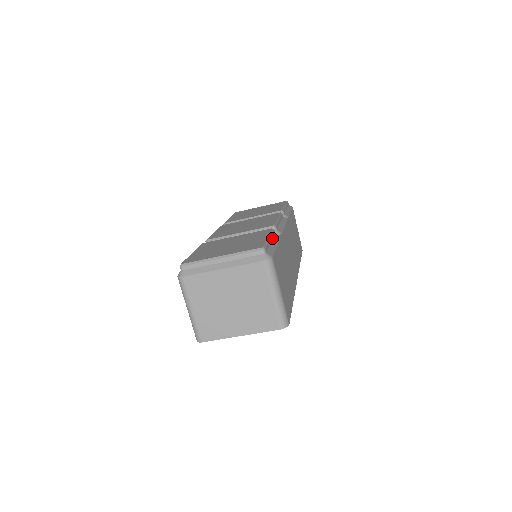
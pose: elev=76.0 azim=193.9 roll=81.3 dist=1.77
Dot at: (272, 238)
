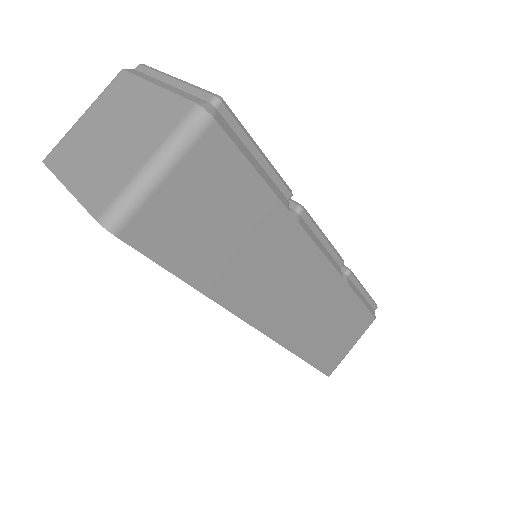
Dot at: (269, 173)
